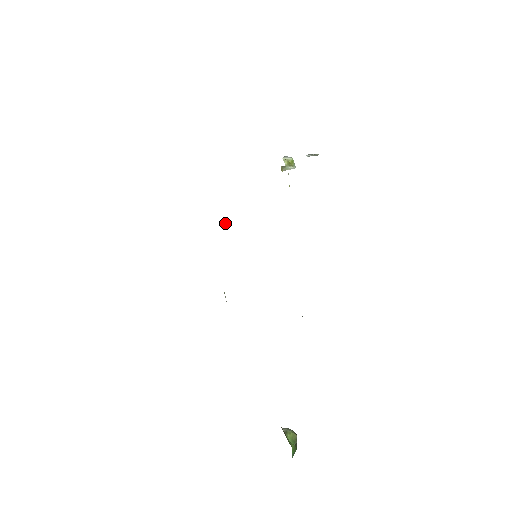
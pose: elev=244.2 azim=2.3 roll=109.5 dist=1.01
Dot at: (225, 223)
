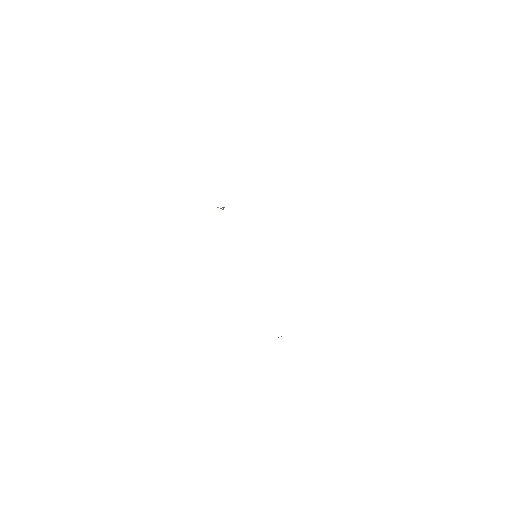
Dot at: occluded
